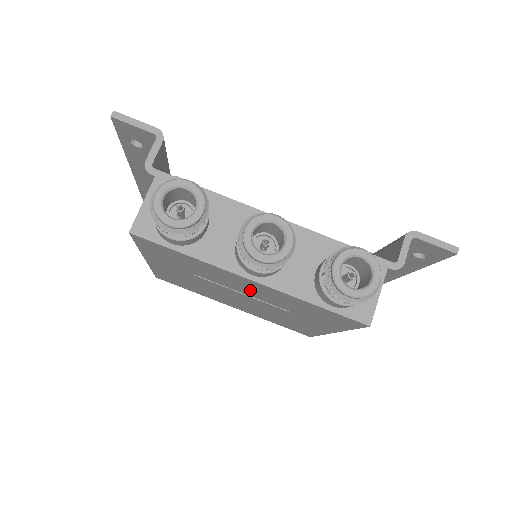
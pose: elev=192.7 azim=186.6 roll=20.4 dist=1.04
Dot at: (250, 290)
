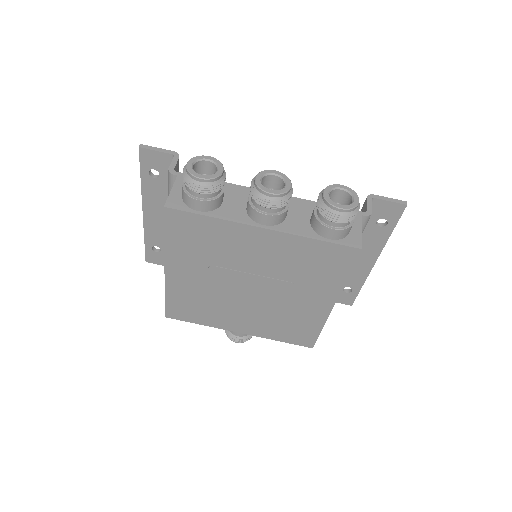
Dot at: (261, 258)
